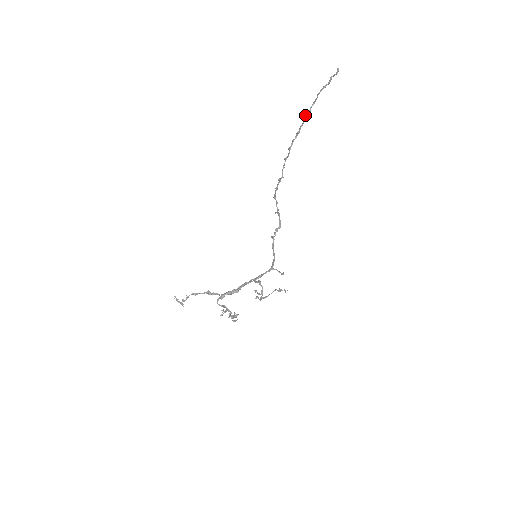
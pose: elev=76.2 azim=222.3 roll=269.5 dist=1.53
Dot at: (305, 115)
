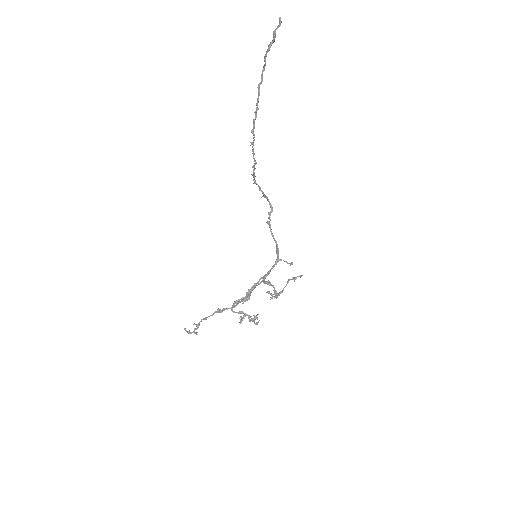
Dot at: (258, 88)
